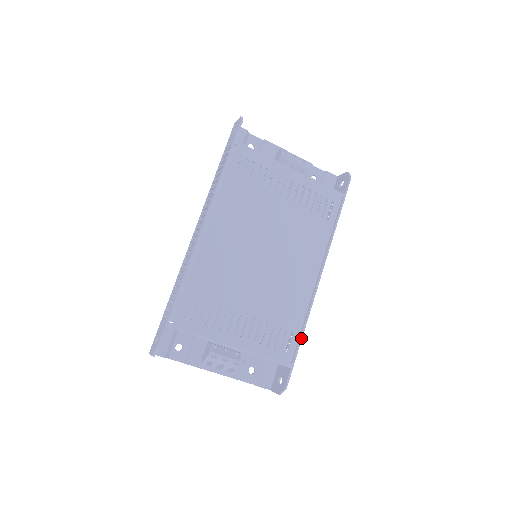
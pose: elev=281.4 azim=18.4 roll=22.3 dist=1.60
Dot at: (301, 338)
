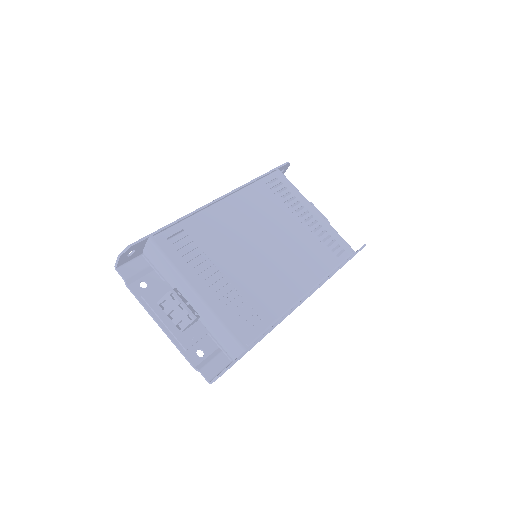
Dot at: (268, 331)
